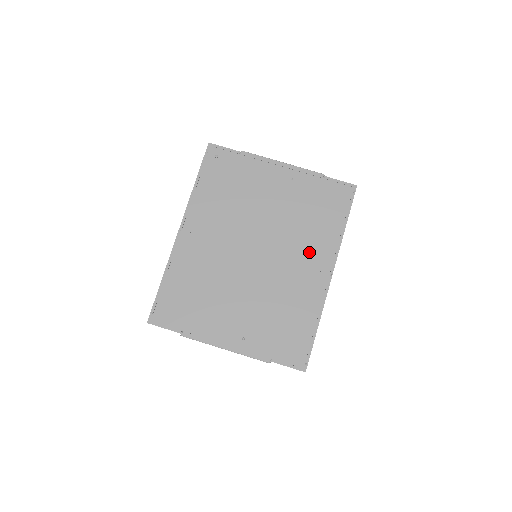
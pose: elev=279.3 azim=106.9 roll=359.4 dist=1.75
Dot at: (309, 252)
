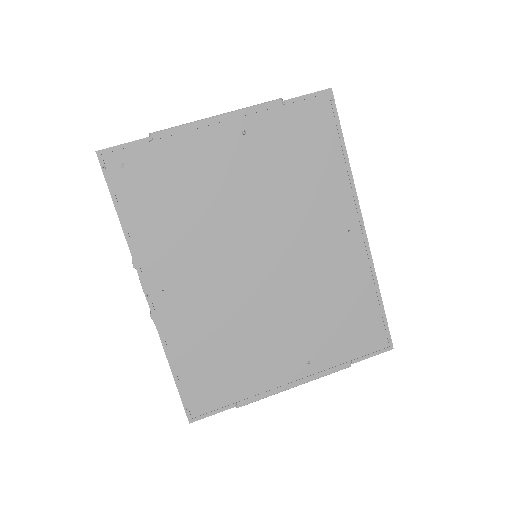
Dot at: (322, 216)
